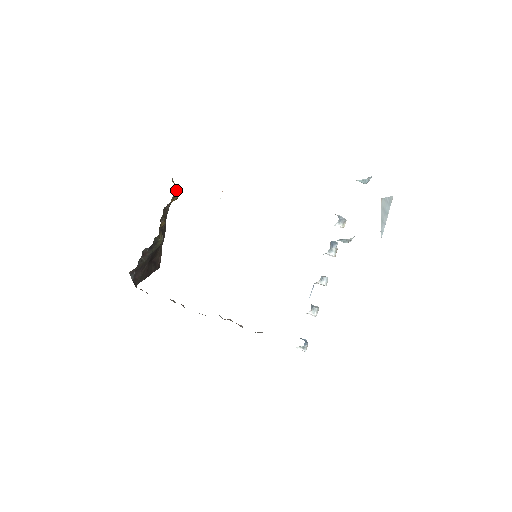
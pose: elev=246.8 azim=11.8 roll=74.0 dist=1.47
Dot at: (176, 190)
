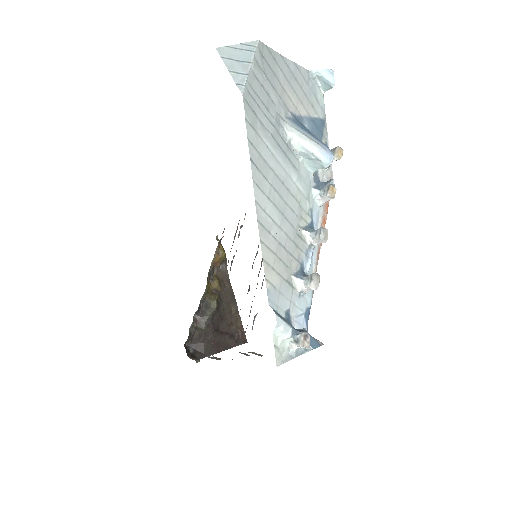
Dot at: (219, 245)
